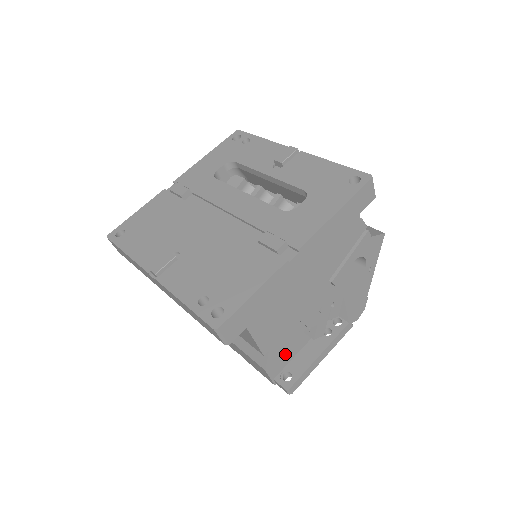
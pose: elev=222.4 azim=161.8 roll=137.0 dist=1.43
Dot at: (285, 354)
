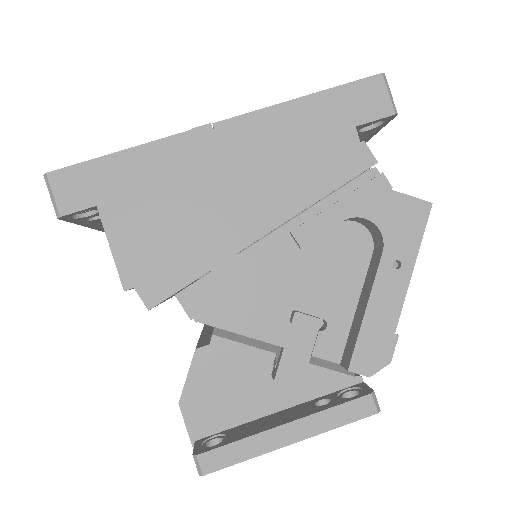
Dot at: (227, 399)
